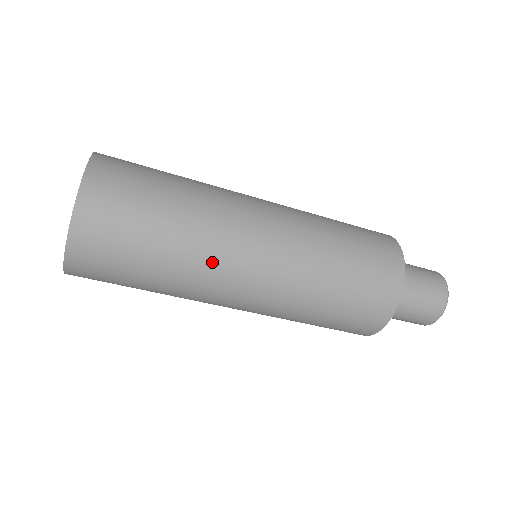
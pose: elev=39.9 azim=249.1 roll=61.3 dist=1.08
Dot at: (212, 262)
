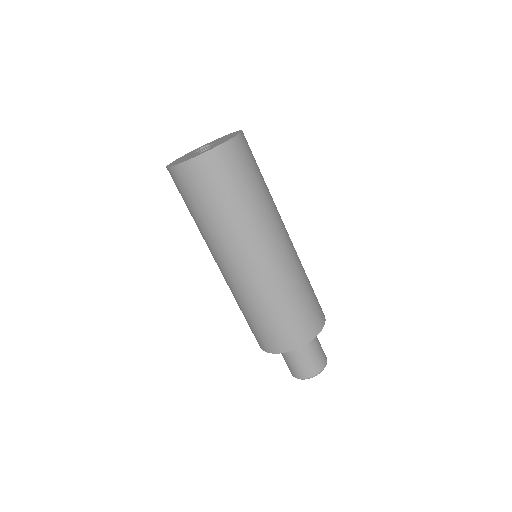
Dot at: (276, 213)
